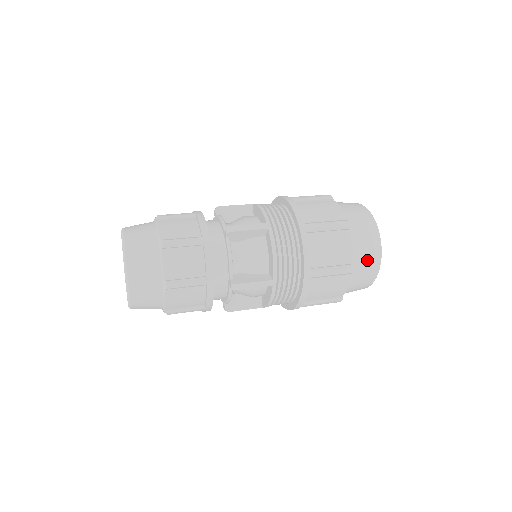
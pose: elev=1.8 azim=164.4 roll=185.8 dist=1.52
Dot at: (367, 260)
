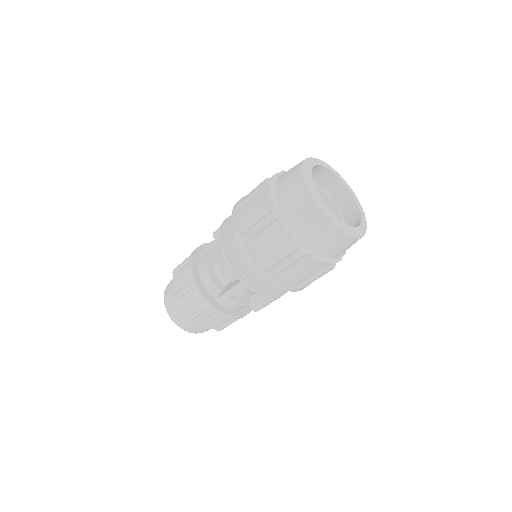
Dot at: (343, 248)
